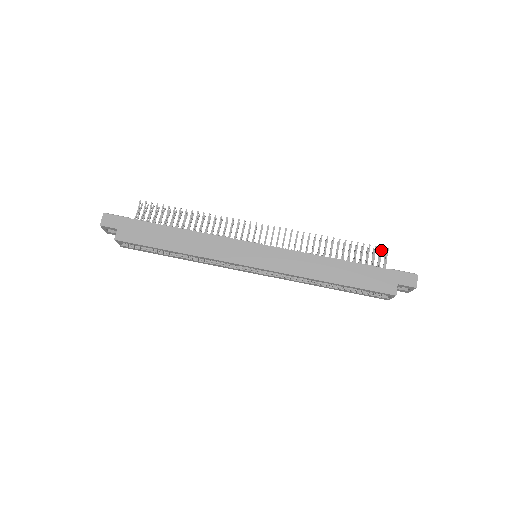
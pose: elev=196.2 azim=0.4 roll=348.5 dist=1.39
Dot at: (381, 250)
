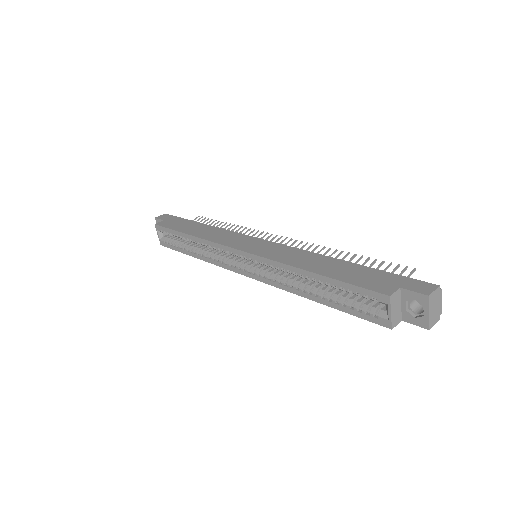
Dot at: (404, 269)
